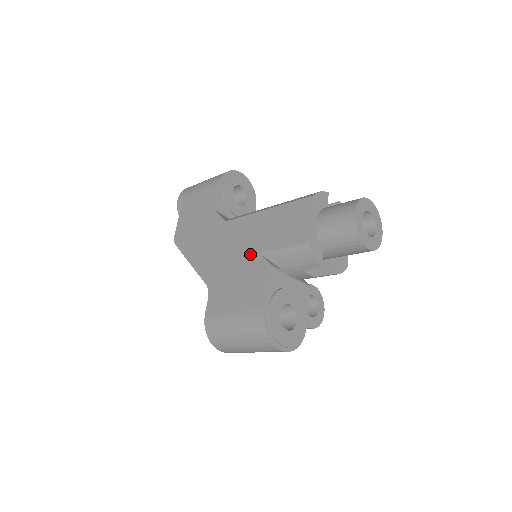
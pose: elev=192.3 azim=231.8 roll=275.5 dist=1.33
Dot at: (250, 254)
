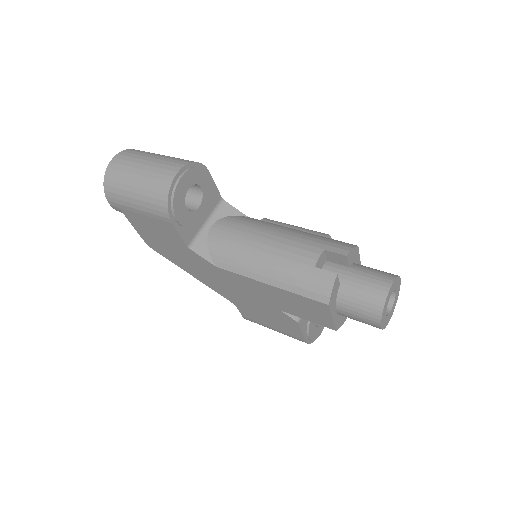
Dot at: (269, 306)
